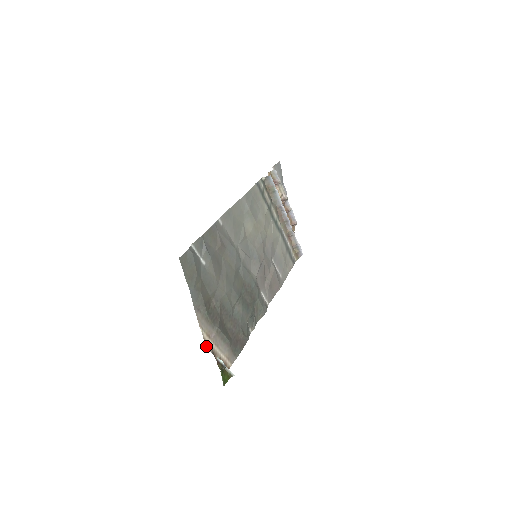
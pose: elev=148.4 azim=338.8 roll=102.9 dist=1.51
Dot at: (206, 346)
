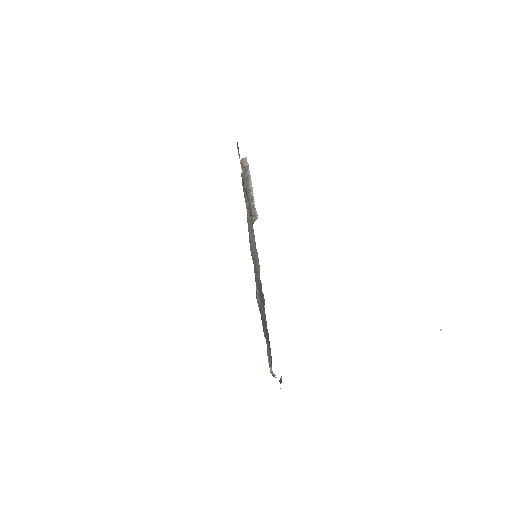
Dot at: occluded
